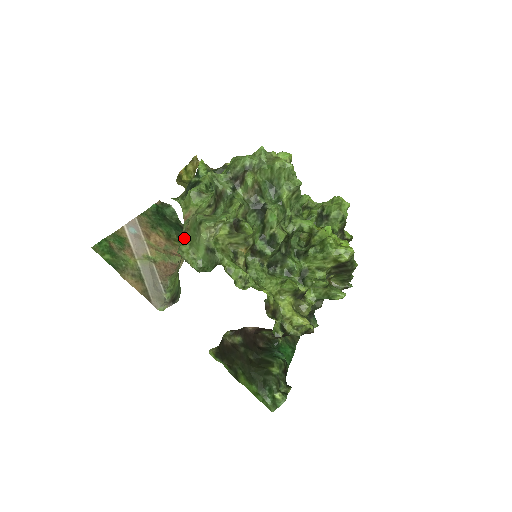
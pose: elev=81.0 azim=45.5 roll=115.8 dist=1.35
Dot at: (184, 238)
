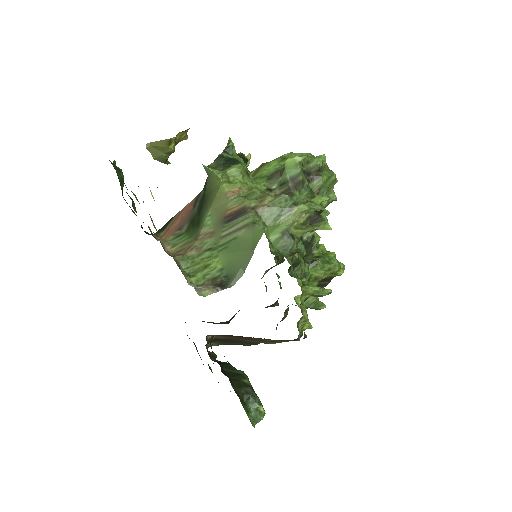
Dot at: (256, 214)
